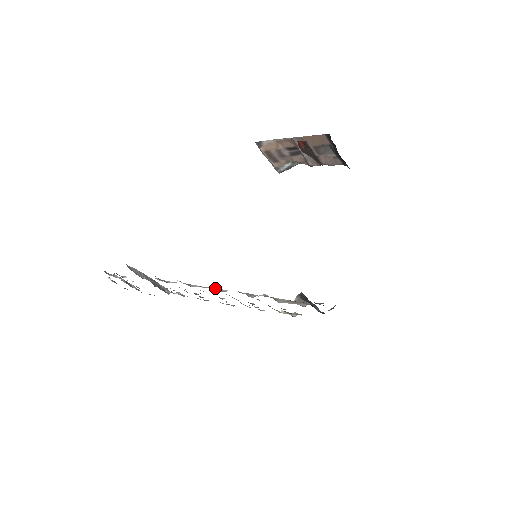
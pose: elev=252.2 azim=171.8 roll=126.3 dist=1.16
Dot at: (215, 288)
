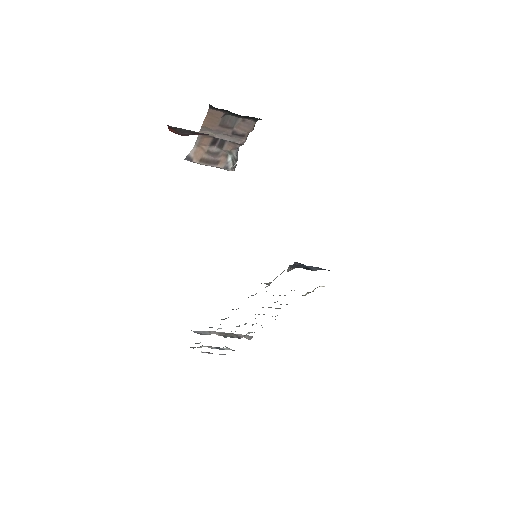
Dot at: occluded
